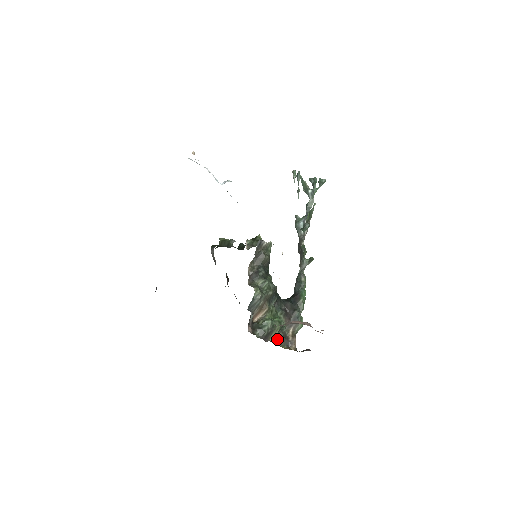
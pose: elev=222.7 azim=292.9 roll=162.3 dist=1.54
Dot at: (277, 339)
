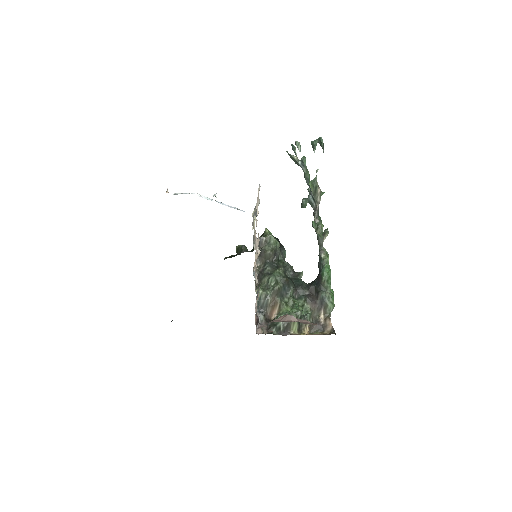
Dot at: (305, 328)
